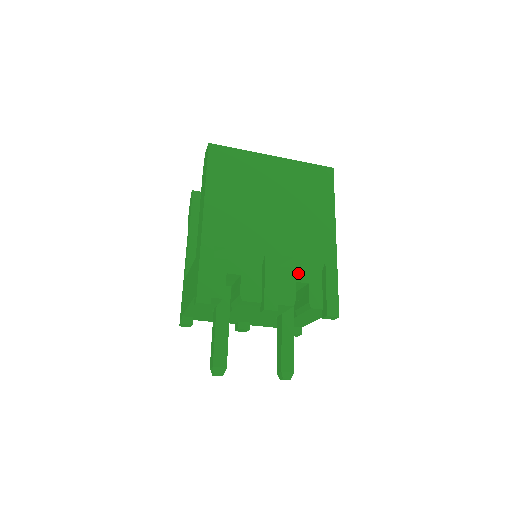
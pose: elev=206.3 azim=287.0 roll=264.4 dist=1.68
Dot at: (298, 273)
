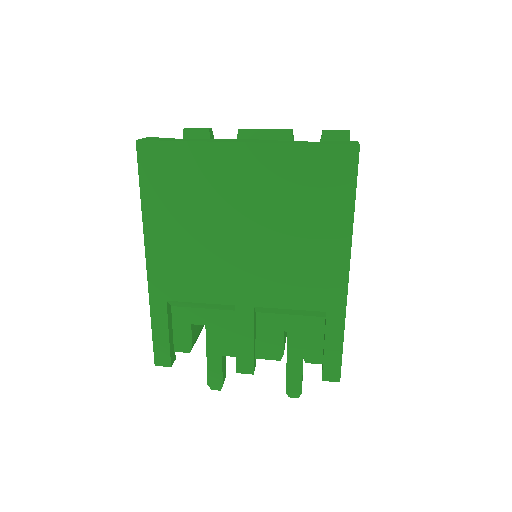
Dot at: (288, 320)
